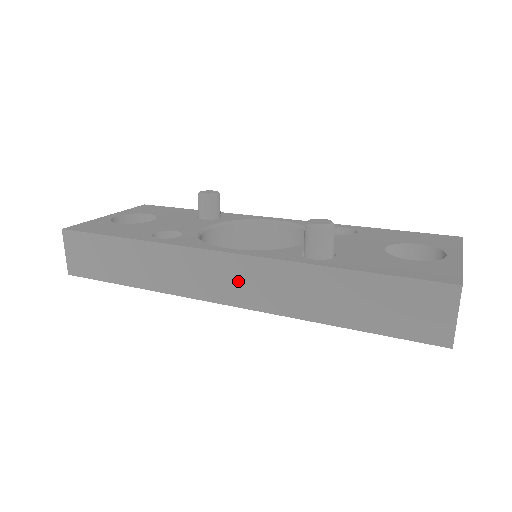
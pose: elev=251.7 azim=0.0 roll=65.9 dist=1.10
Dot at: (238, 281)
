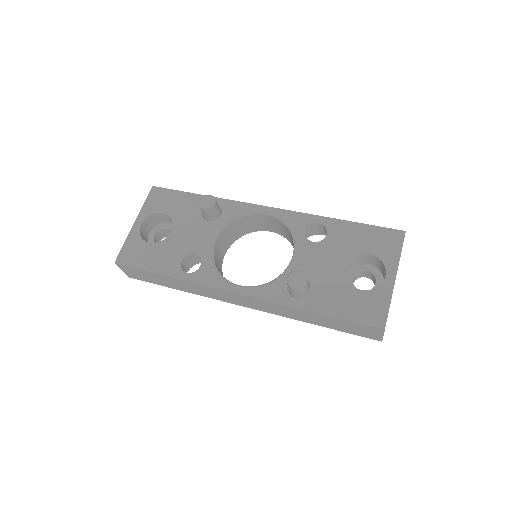
Dot at: (250, 302)
